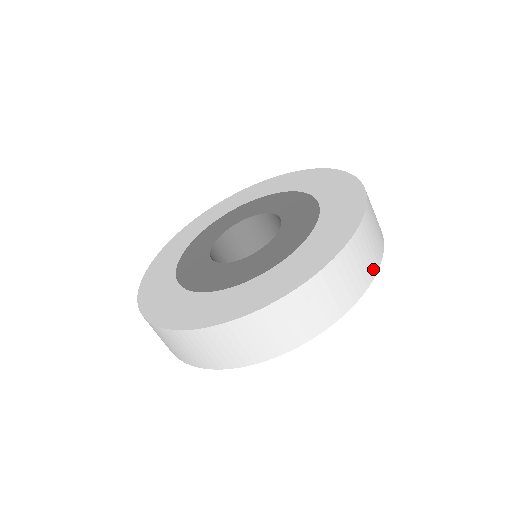
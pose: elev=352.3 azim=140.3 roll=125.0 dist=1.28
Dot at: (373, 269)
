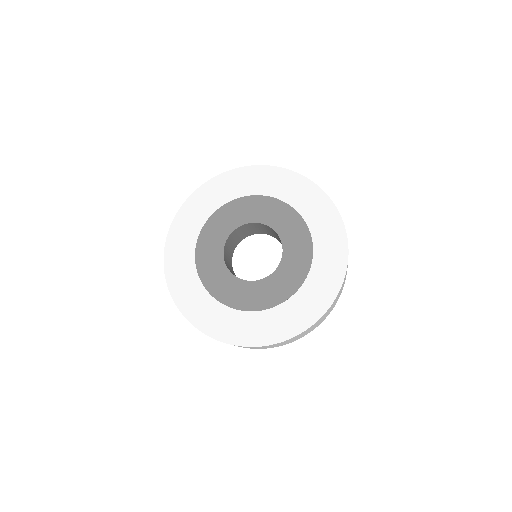
Dot at: occluded
